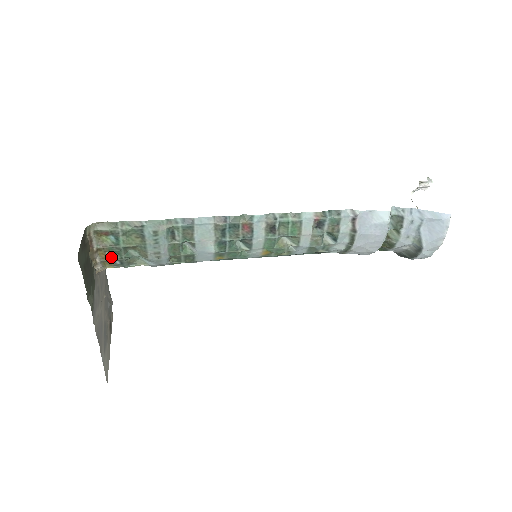
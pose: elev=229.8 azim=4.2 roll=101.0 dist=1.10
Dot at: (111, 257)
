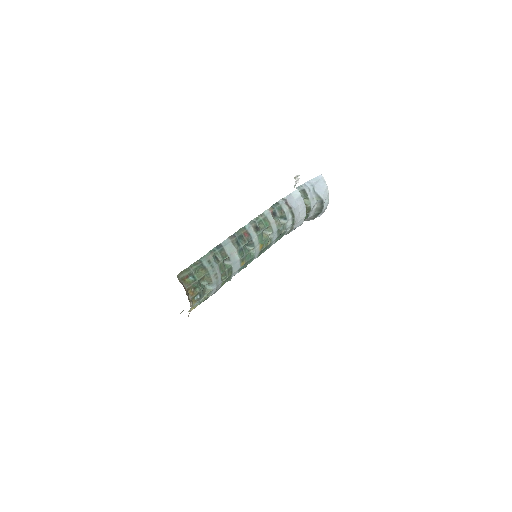
Dot at: (195, 292)
